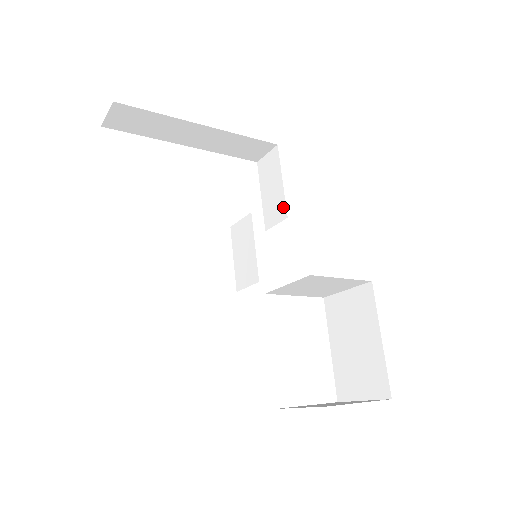
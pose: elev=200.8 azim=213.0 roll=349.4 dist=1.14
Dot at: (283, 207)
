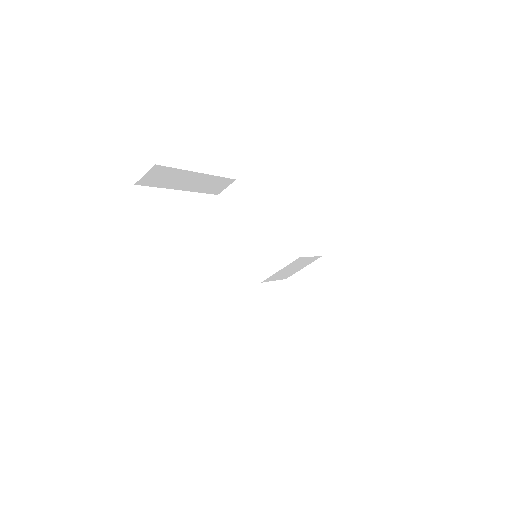
Dot at: (256, 221)
